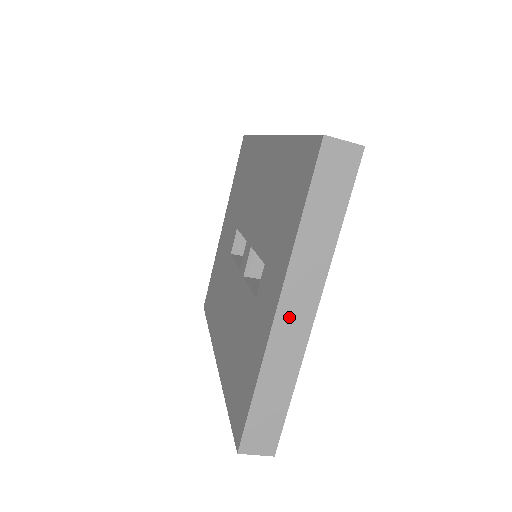
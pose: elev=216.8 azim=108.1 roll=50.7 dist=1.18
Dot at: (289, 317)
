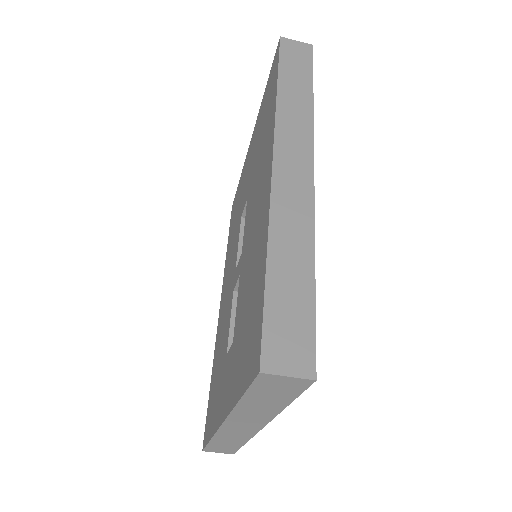
Dot at: (235, 427)
